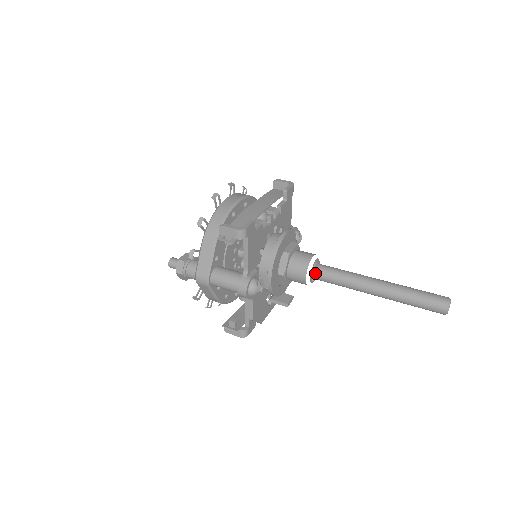
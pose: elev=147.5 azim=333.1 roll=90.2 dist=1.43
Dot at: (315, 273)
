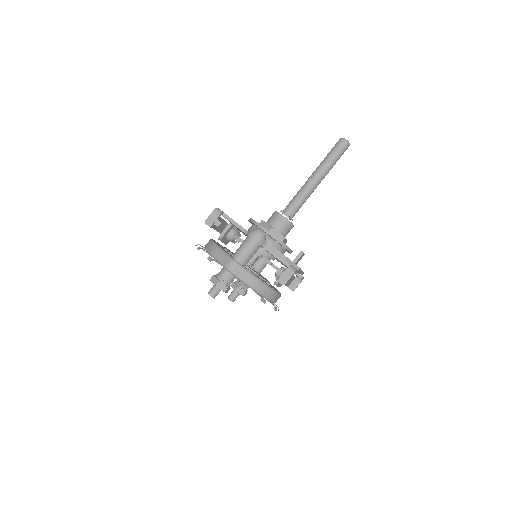
Dot at: (285, 212)
